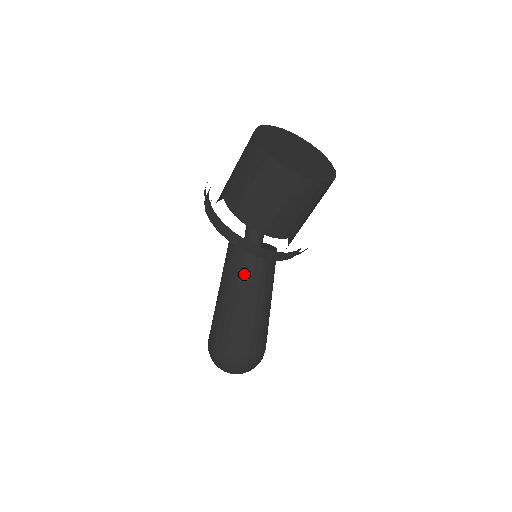
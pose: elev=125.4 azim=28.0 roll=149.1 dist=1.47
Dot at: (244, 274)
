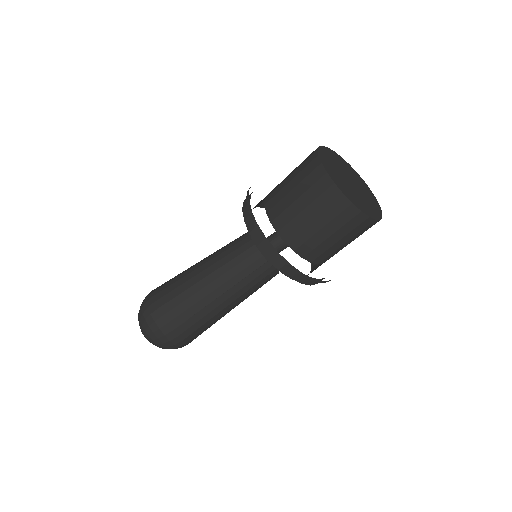
Dot at: (230, 246)
